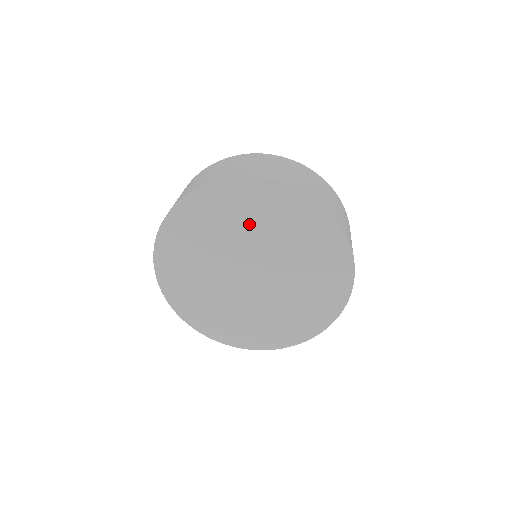
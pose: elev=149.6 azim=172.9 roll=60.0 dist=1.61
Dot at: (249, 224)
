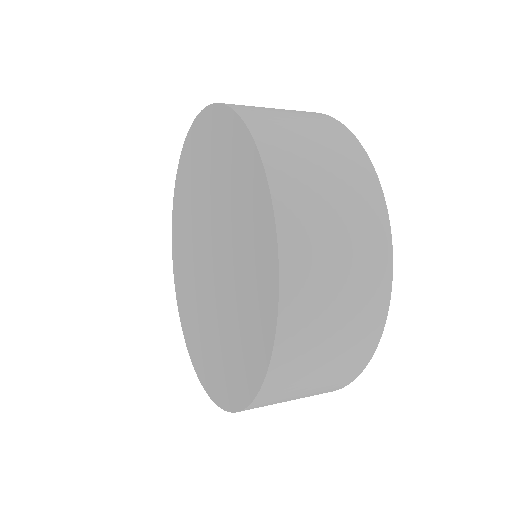
Dot at: (230, 199)
